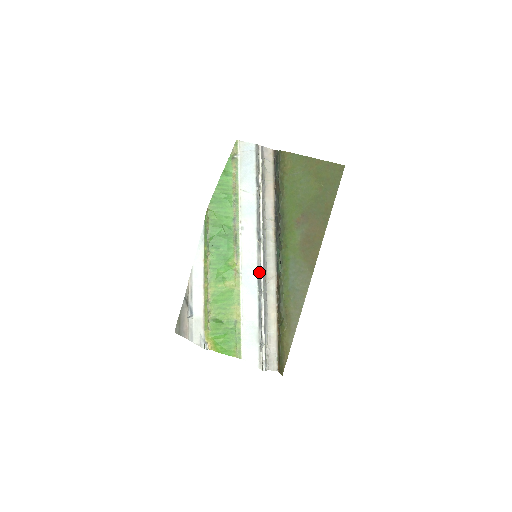
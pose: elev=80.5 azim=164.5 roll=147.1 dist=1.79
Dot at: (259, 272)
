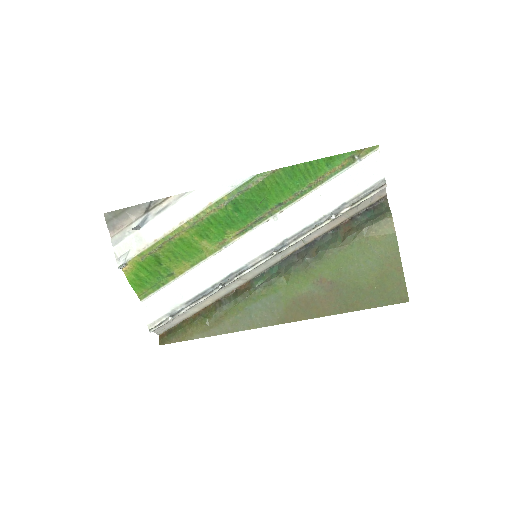
Dot at: (241, 270)
